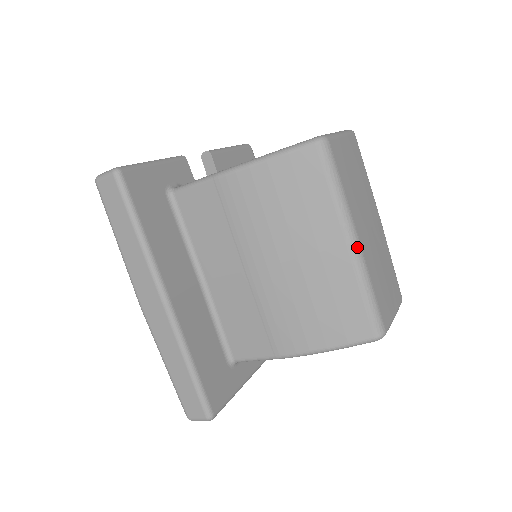
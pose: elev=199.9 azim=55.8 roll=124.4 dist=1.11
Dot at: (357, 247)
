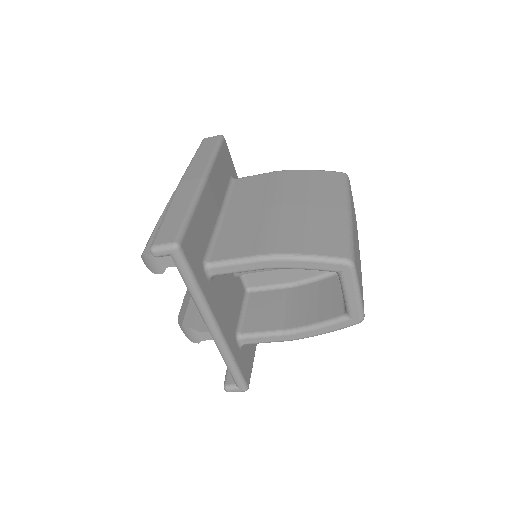
Dot at: (350, 215)
